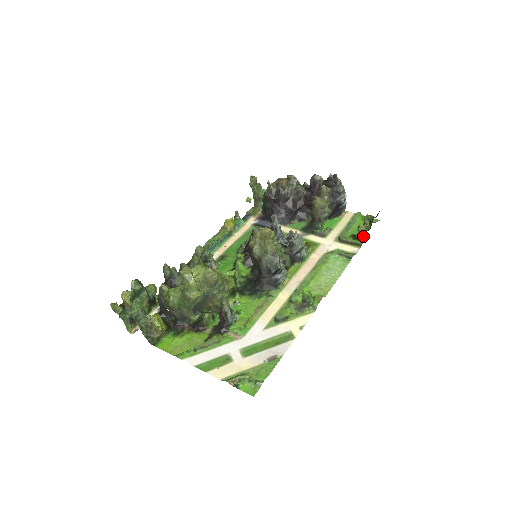
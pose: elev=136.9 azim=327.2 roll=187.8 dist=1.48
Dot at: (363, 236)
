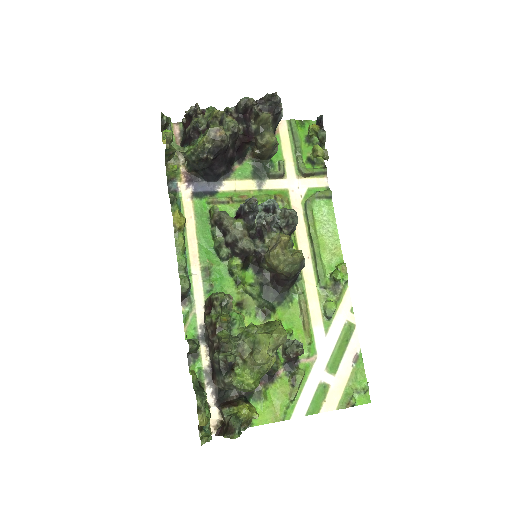
Dot at: (318, 156)
